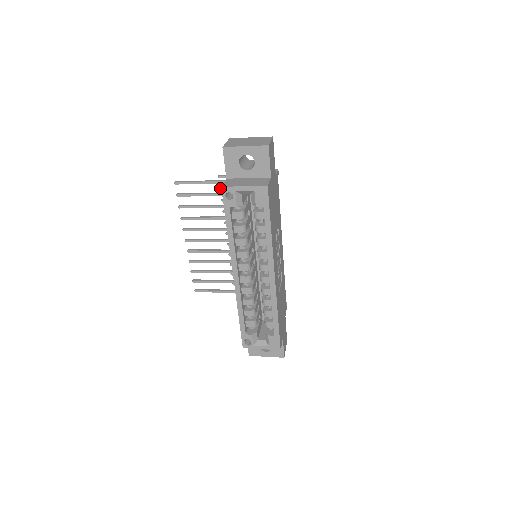
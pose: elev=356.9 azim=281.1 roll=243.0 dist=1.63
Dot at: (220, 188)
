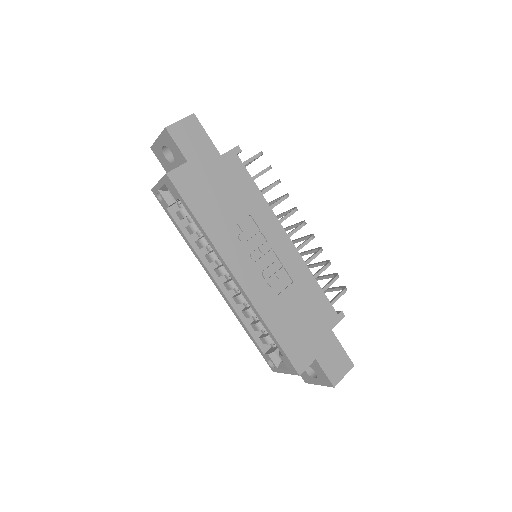
Dot at: occluded
